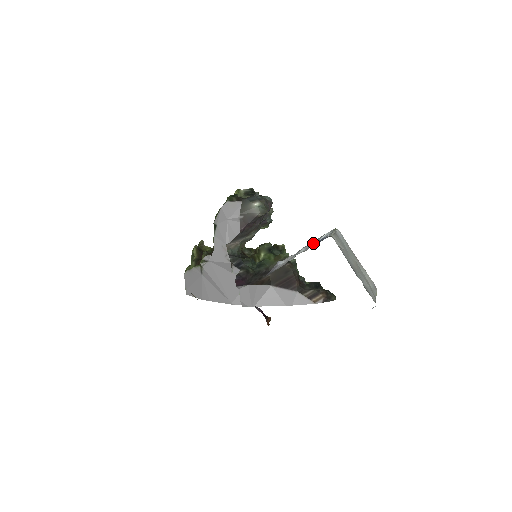
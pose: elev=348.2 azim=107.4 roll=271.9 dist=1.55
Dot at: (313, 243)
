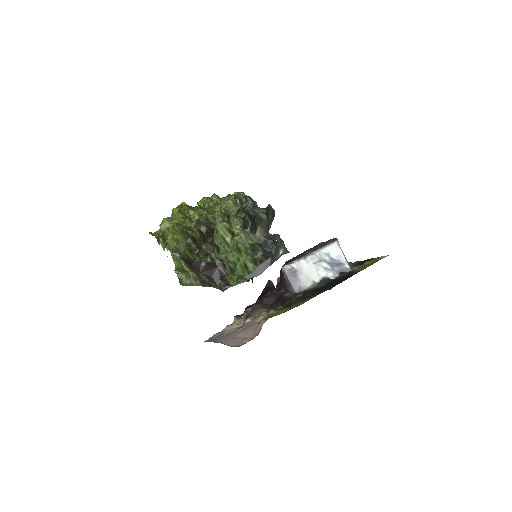
Dot at: (324, 258)
